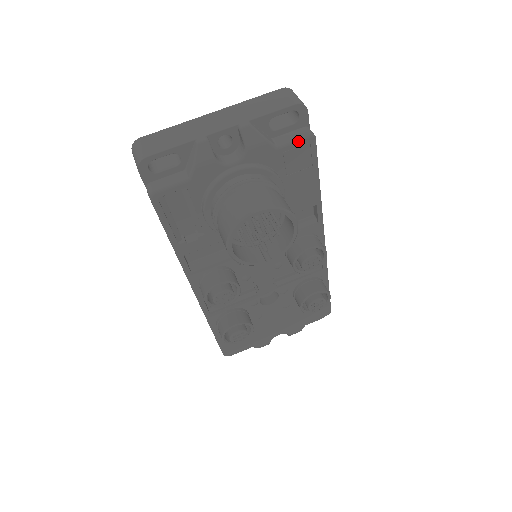
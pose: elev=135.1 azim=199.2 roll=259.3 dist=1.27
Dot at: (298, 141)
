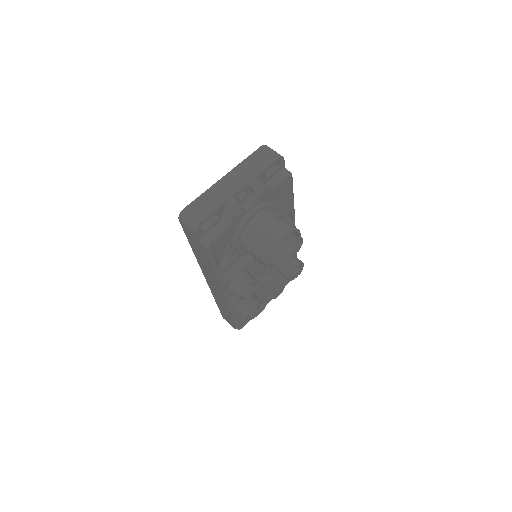
Dot at: (284, 180)
